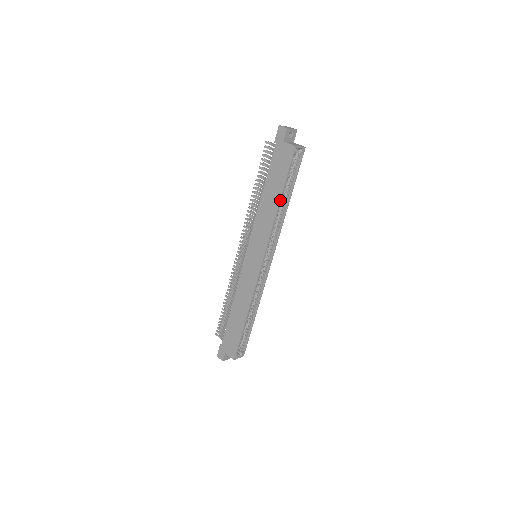
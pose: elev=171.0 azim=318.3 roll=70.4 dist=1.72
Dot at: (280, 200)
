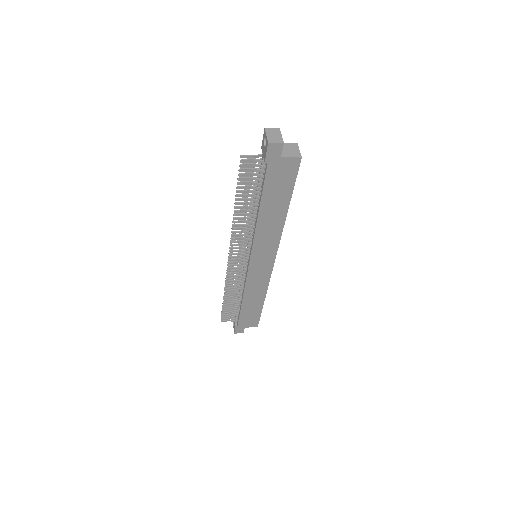
Dot at: (287, 210)
